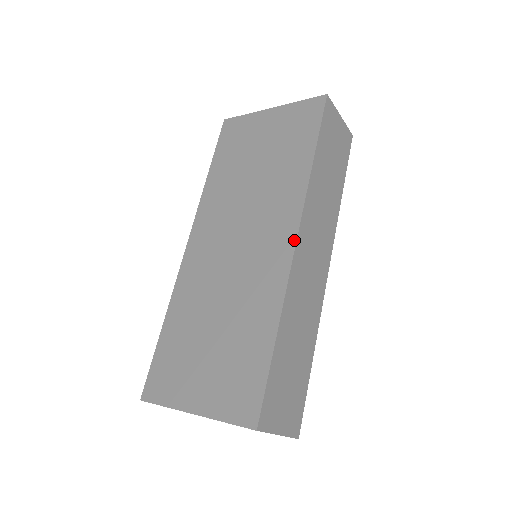
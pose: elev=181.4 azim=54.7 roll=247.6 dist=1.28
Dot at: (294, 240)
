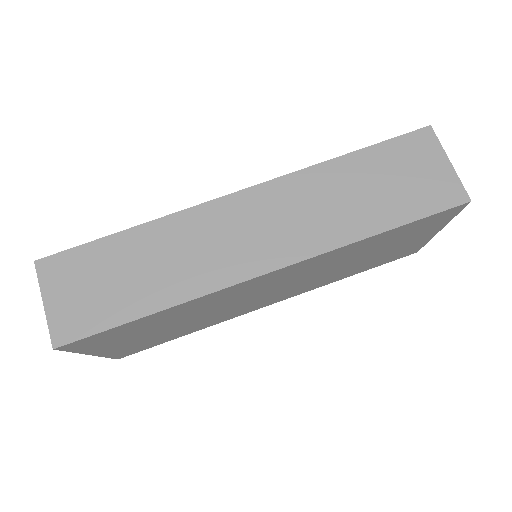
Dot at: (236, 193)
